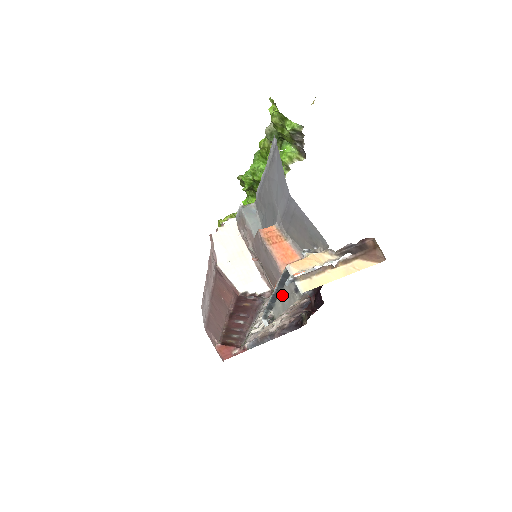
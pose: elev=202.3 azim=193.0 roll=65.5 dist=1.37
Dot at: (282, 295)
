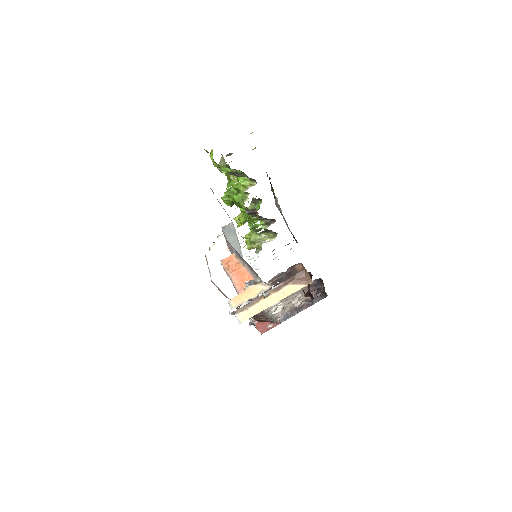
Dot at: occluded
